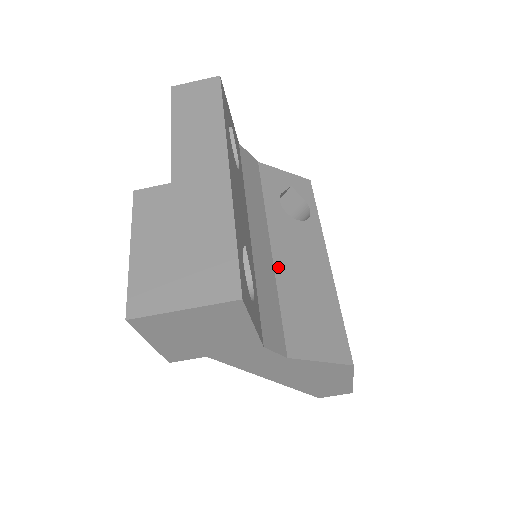
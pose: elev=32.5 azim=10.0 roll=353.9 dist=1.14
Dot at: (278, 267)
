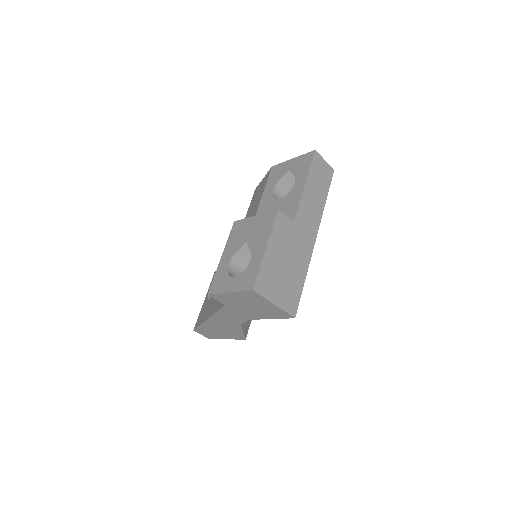
Dot at: occluded
